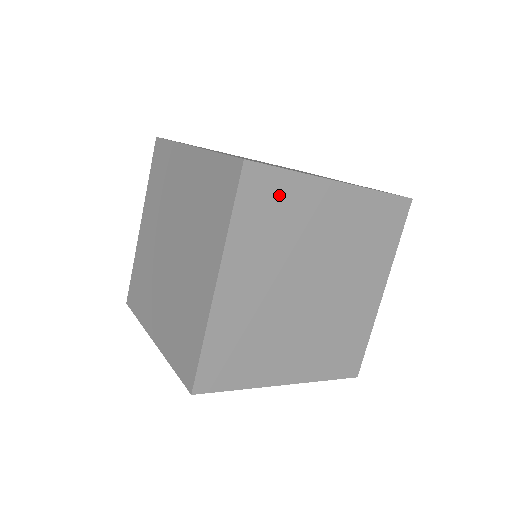
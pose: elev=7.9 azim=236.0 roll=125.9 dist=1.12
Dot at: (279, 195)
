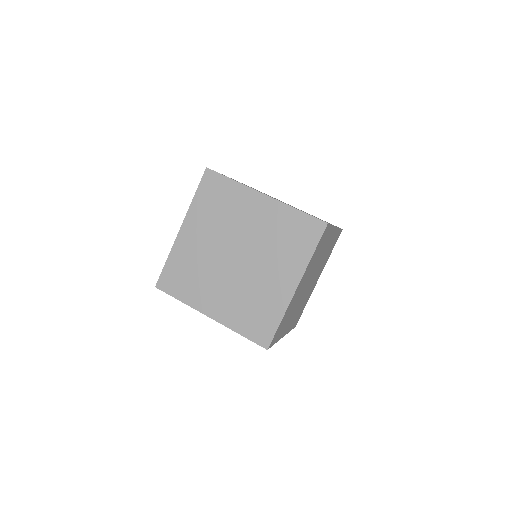
Dot at: (325, 238)
